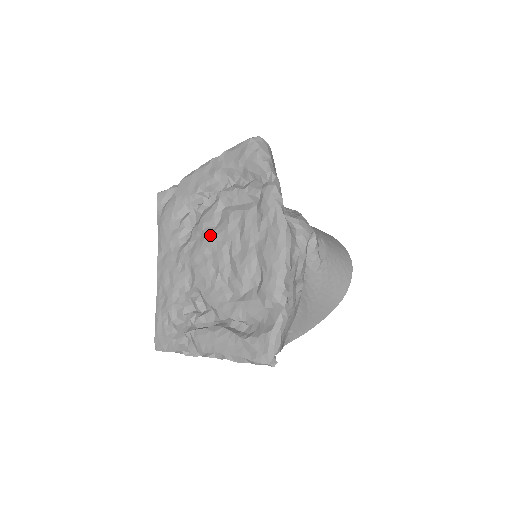
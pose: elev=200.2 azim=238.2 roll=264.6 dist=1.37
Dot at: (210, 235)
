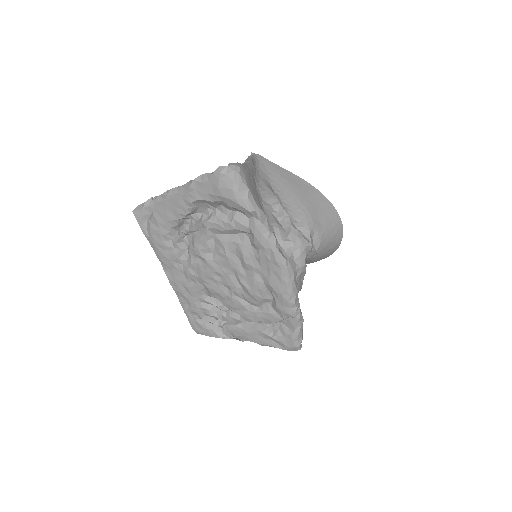
Dot at: (211, 262)
